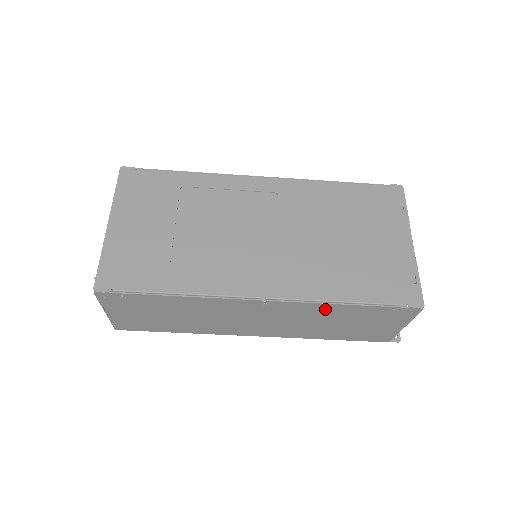
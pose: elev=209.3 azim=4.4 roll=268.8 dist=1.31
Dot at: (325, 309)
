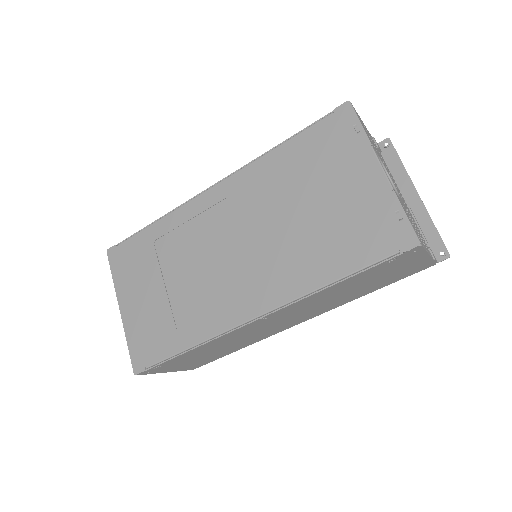
Dot at: (323, 293)
